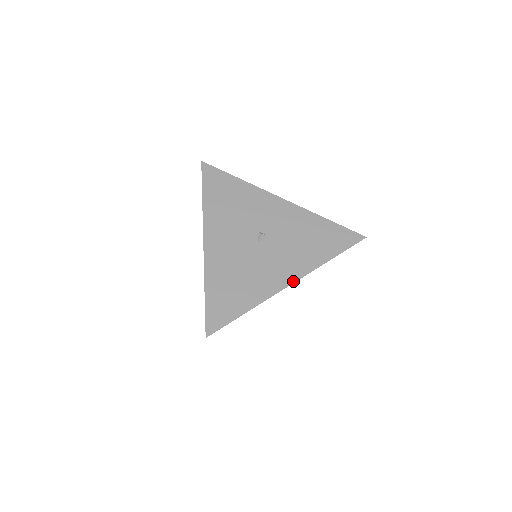
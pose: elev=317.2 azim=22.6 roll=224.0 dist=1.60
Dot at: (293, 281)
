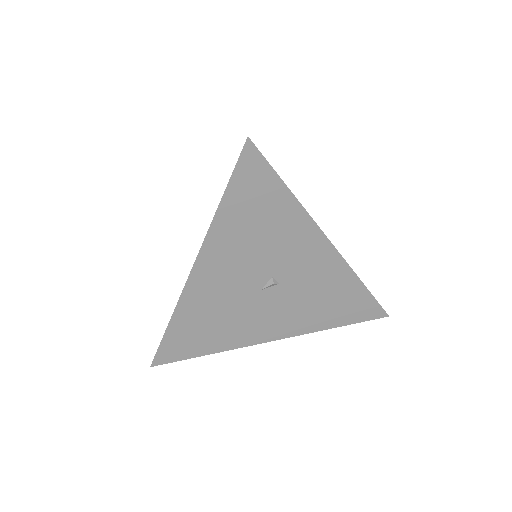
Dot at: (276, 339)
